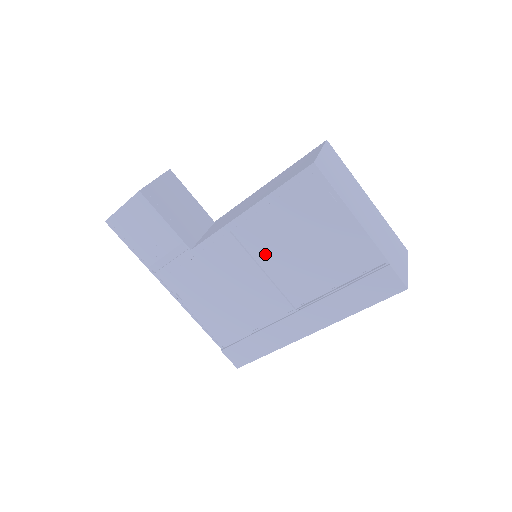
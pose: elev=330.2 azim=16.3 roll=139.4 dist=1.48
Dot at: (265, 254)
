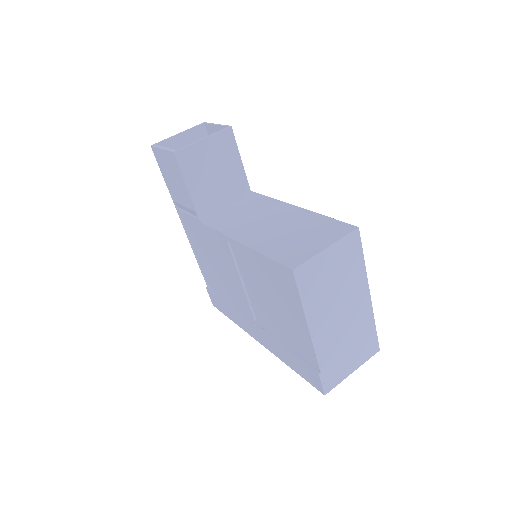
Dot at: (247, 274)
